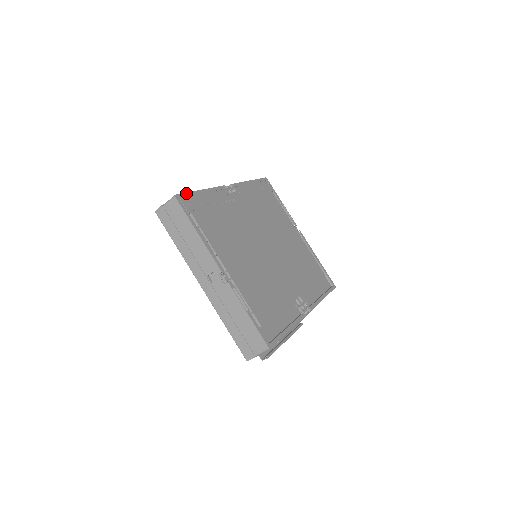
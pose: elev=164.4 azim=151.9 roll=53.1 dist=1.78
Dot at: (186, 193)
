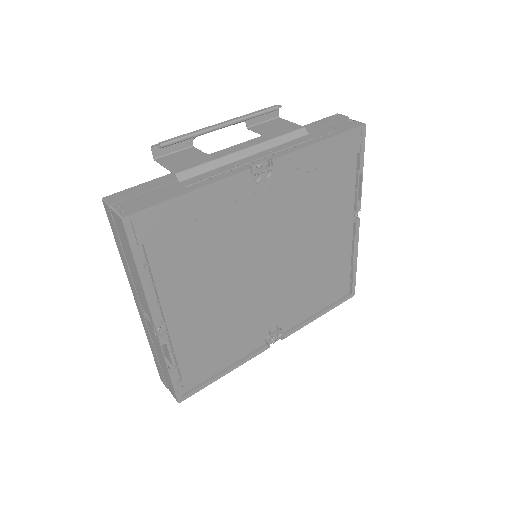
Dot at: (152, 207)
